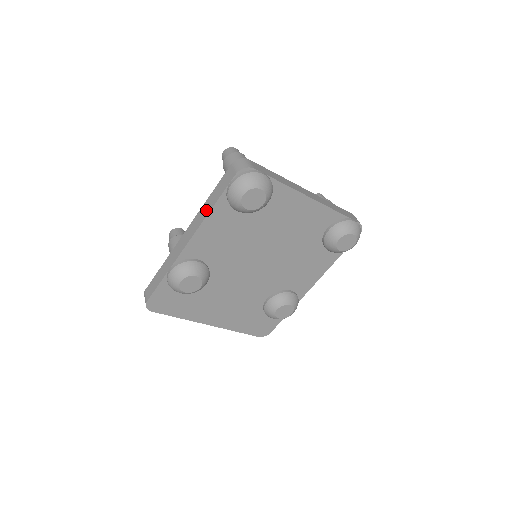
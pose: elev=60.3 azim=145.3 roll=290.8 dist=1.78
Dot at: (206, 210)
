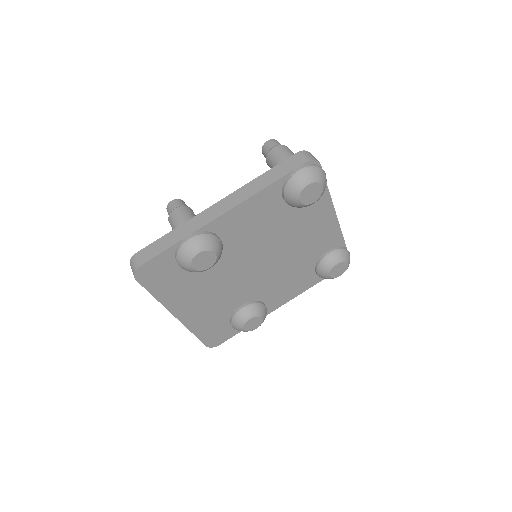
Dot at: (256, 187)
